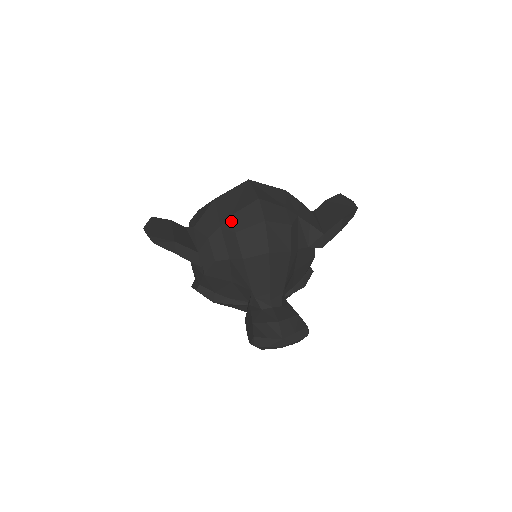
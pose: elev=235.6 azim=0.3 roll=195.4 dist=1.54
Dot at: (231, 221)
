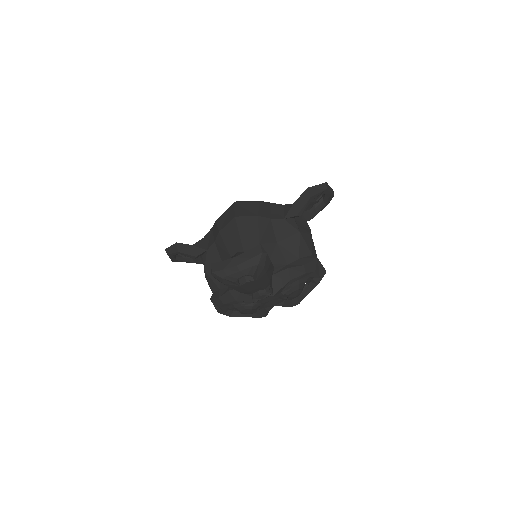
Dot at: occluded
